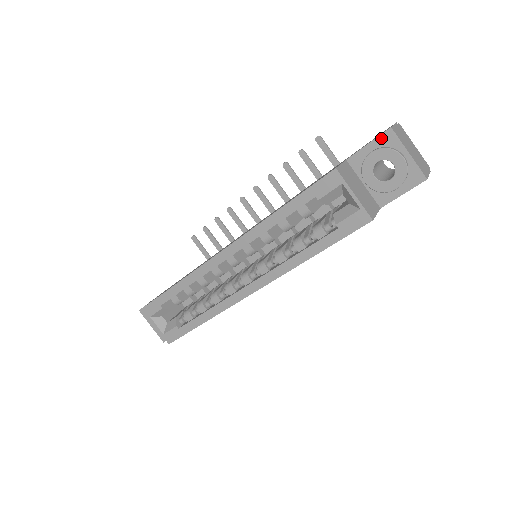
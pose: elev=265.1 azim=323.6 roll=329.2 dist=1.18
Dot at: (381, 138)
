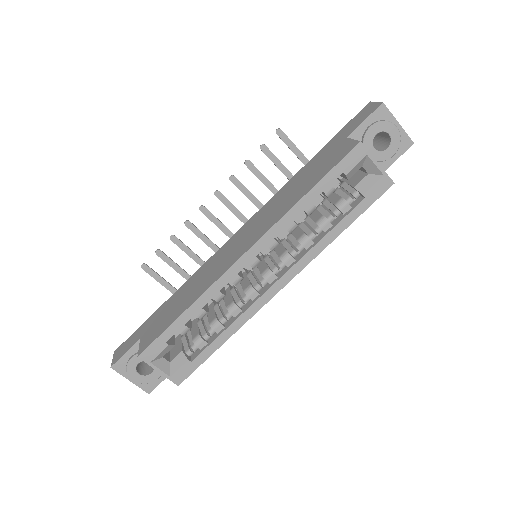
Dot at: (376, 113)
